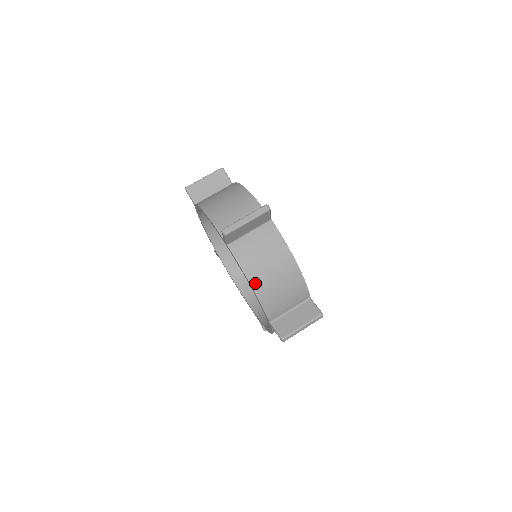
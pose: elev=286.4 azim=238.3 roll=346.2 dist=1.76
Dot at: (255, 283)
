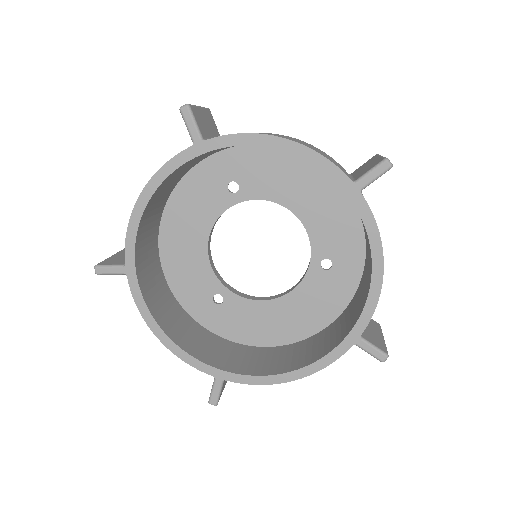
Dot at: (383, 259)
